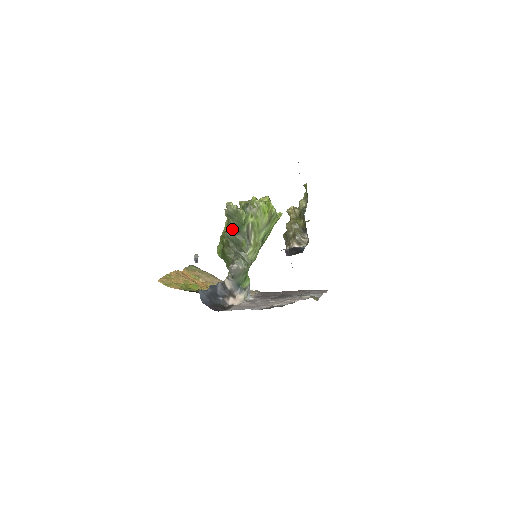
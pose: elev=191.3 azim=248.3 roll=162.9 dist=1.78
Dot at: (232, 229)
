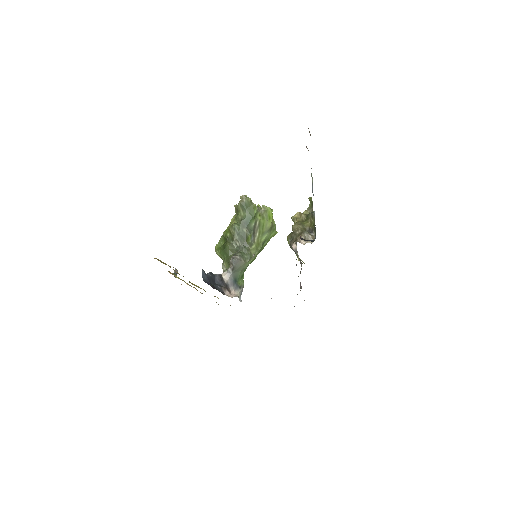
Dot at: (241, 221)
